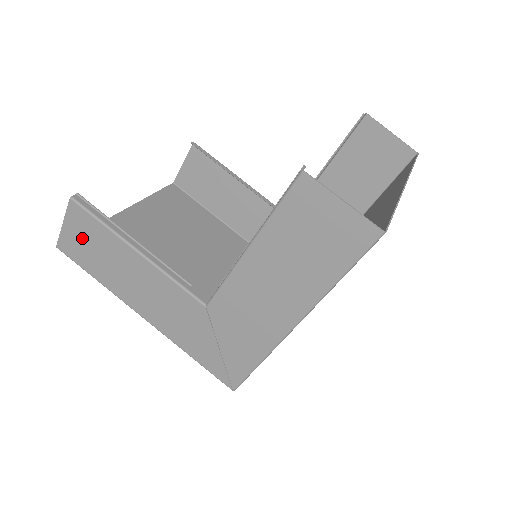
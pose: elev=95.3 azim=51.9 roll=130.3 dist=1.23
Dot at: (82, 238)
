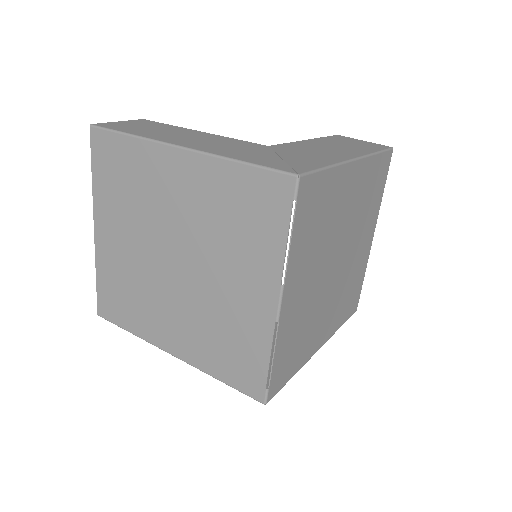
Dot at: (137, 125)
